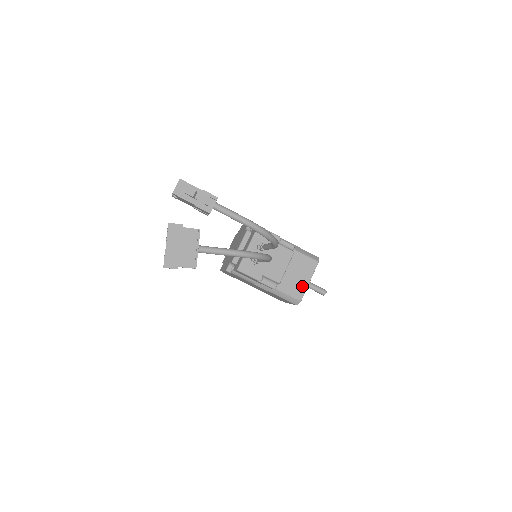
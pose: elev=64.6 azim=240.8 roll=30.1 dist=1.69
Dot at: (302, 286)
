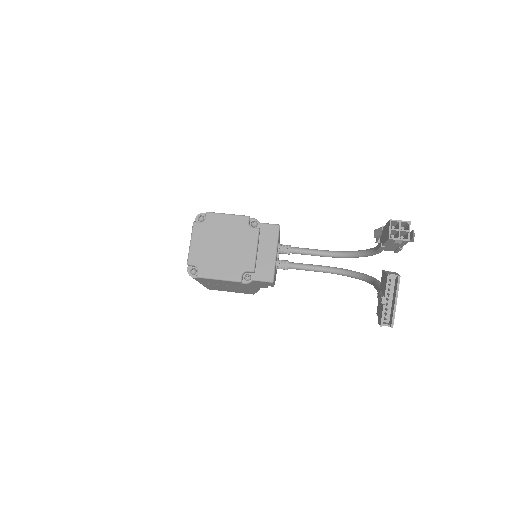
Dot at: occluded
